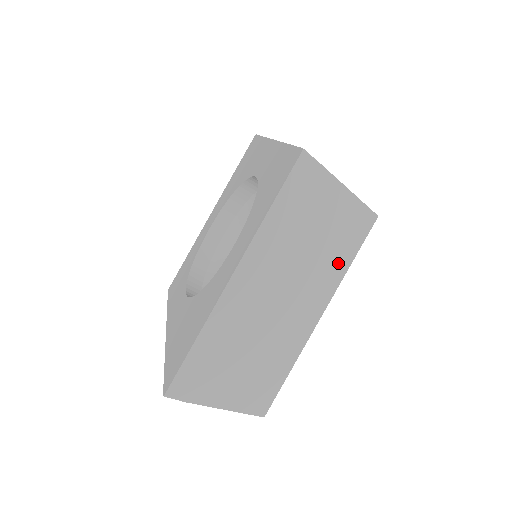
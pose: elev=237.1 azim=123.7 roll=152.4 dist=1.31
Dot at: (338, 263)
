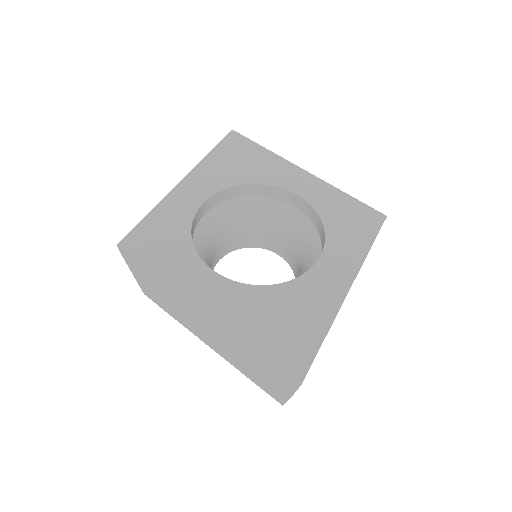
Dot at: occluded
